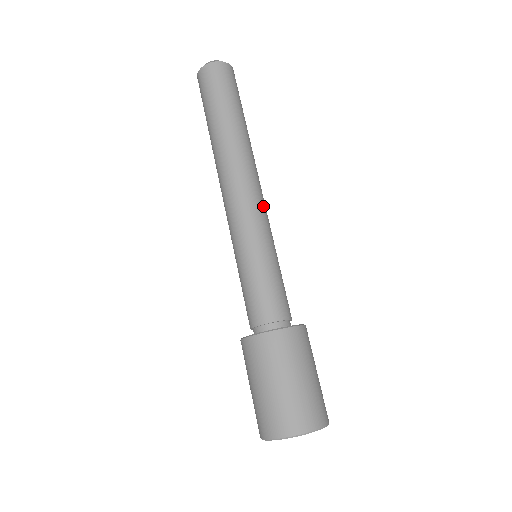
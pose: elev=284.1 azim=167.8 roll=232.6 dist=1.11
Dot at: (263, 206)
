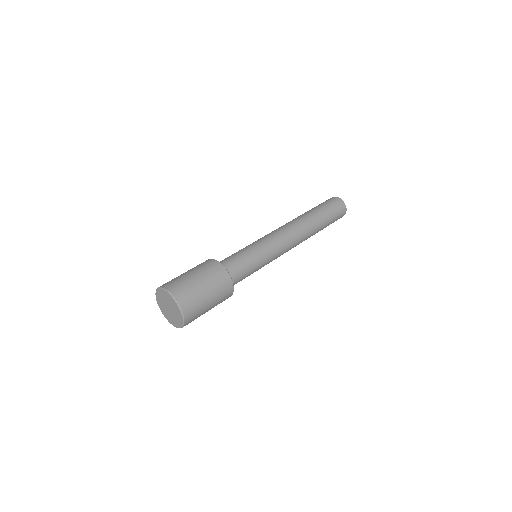
Dot at: (285, 249)
